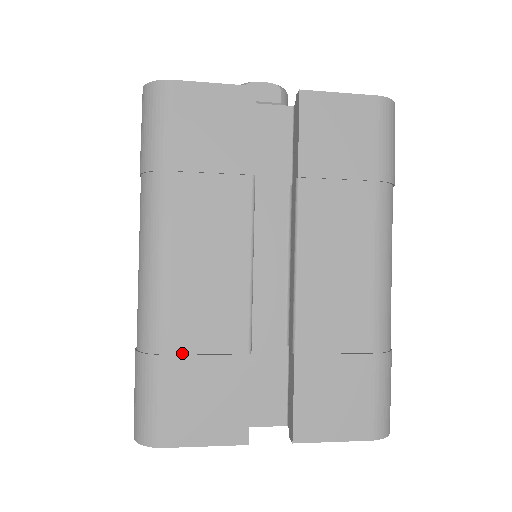
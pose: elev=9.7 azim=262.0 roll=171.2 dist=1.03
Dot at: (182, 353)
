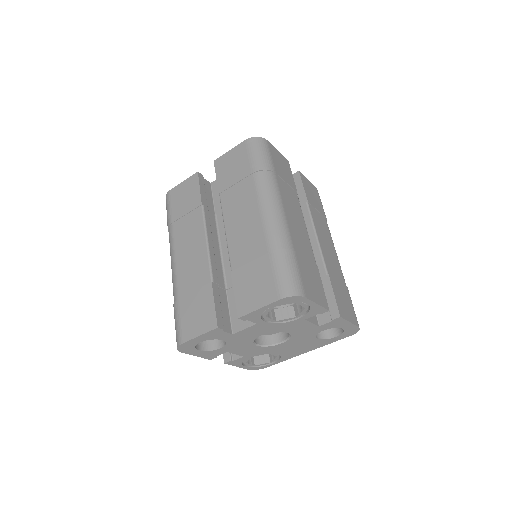
Dot at: (185, 295)
